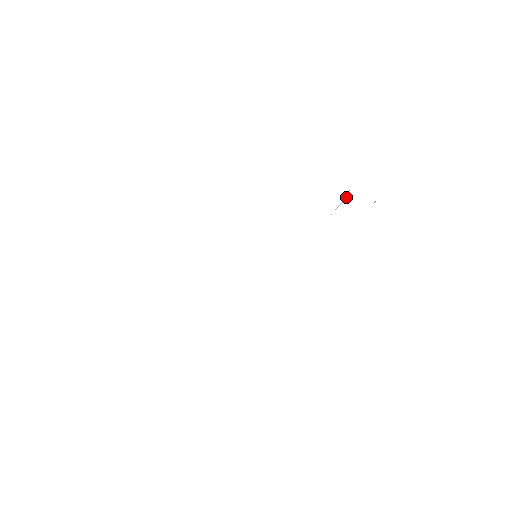
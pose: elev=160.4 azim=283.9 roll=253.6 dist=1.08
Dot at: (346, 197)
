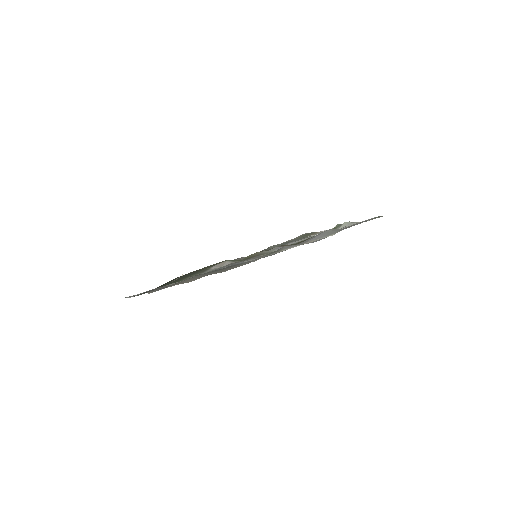
Dot at: occluded
